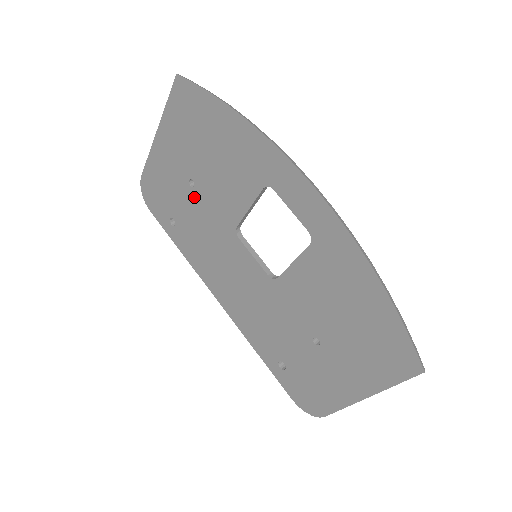
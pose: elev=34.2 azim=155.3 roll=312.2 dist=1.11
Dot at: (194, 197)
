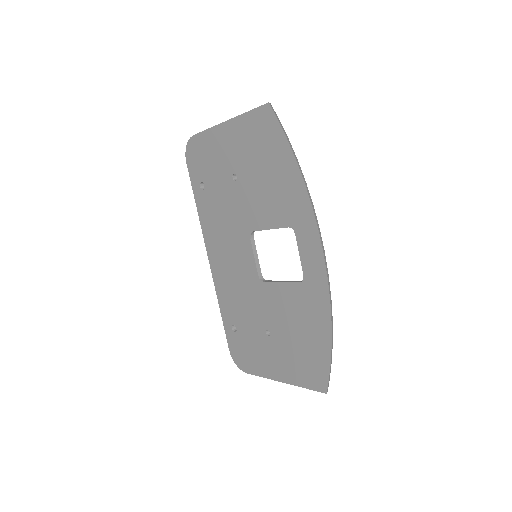
Dot at: (231, 187)
